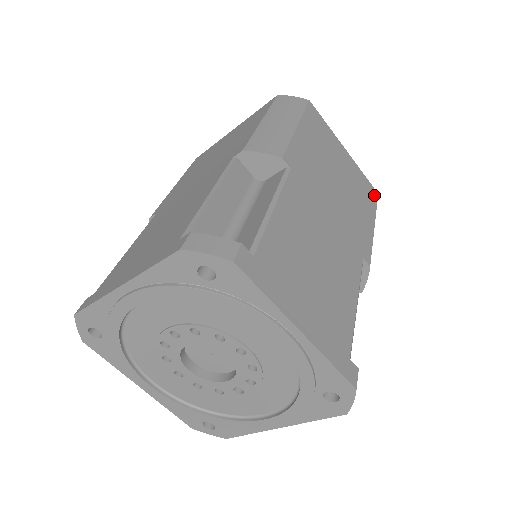
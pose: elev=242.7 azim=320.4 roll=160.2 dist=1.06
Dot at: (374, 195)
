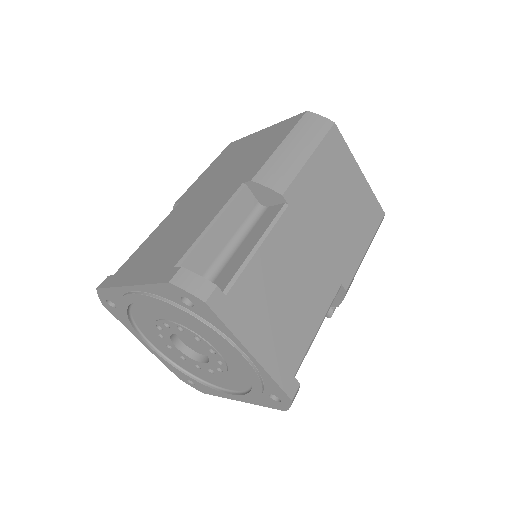
Dot at: (379, 216)
